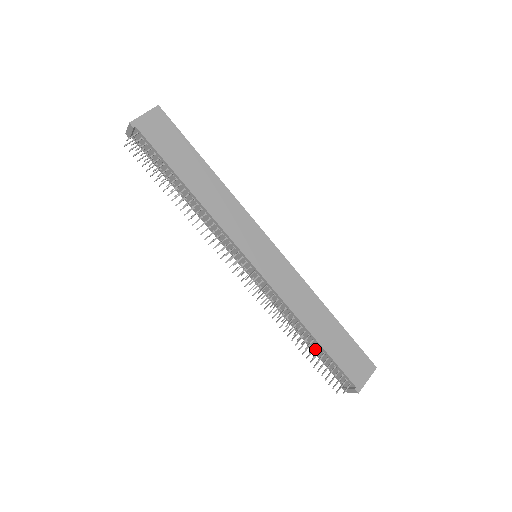
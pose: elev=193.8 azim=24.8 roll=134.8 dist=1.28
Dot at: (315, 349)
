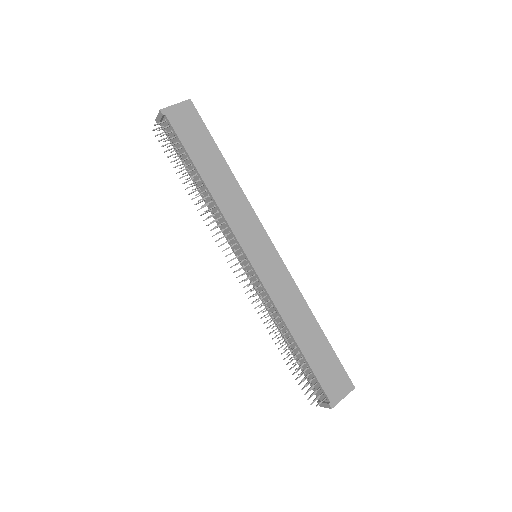
Dot at: (297, 357)
